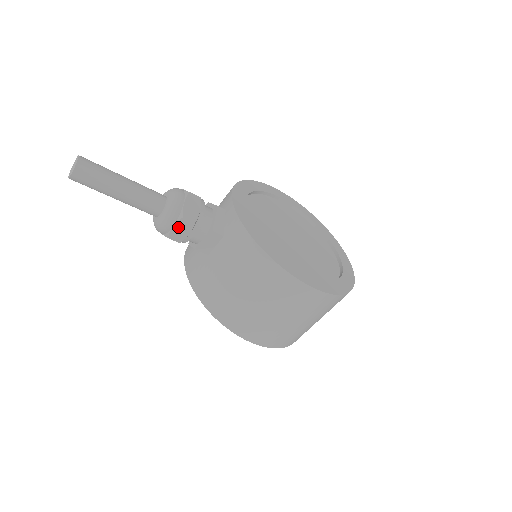
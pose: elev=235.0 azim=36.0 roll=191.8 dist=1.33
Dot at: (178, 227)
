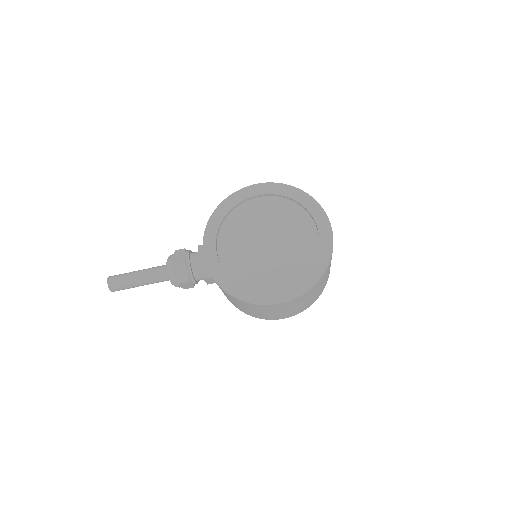
Dot at: (183, 286)
